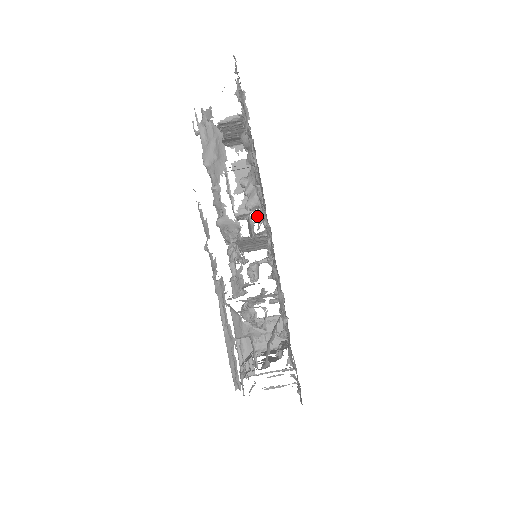
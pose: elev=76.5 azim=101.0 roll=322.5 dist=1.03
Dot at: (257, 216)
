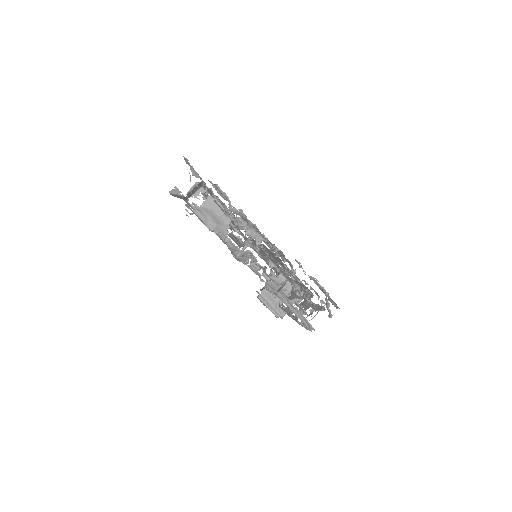
Dot at: occluded
